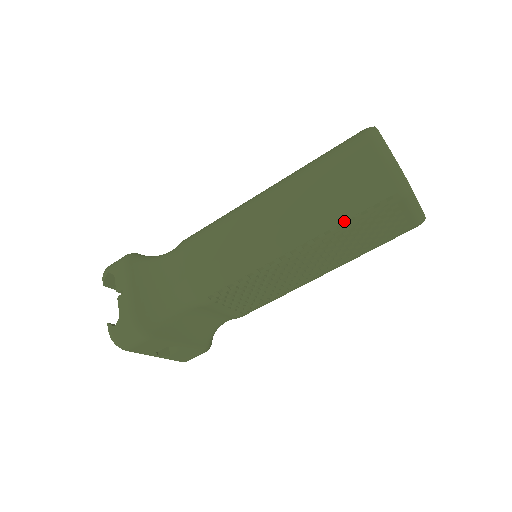
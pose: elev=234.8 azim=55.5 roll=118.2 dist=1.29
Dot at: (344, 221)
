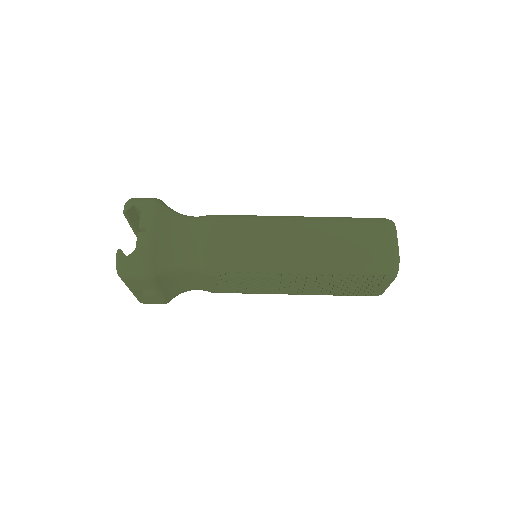
Dot at: (346, 274)
